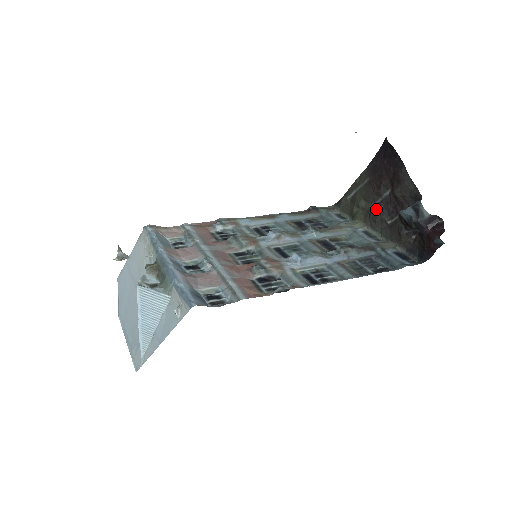
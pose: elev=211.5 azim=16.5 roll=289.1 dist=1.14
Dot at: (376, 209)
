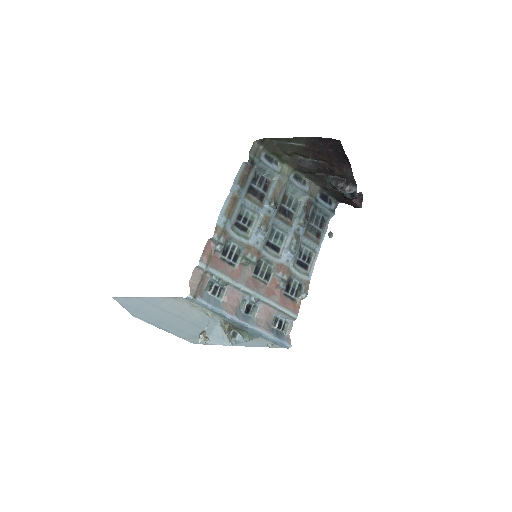
Dot at: (308, 166)
